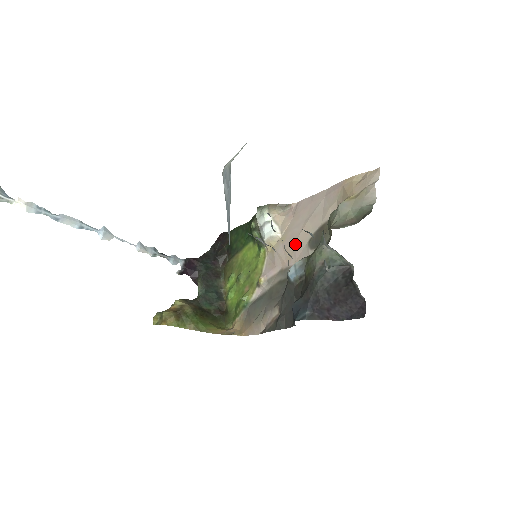
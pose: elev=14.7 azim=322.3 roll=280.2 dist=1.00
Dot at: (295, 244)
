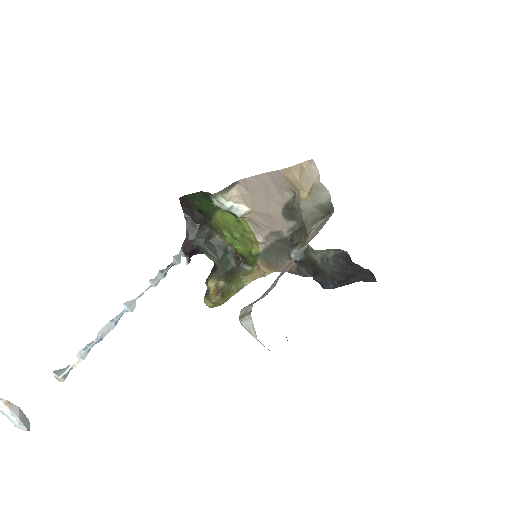
Dot at: (270, 217)
